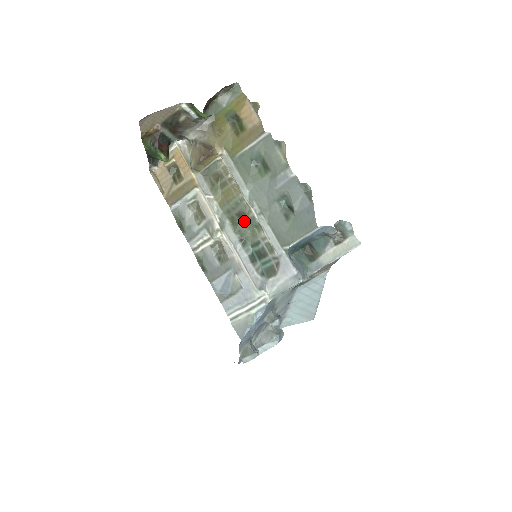
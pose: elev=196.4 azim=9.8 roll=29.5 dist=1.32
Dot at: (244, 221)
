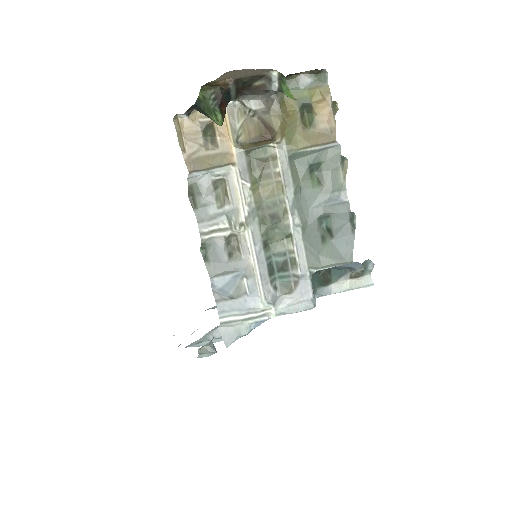
Dot at: (276, 225)
